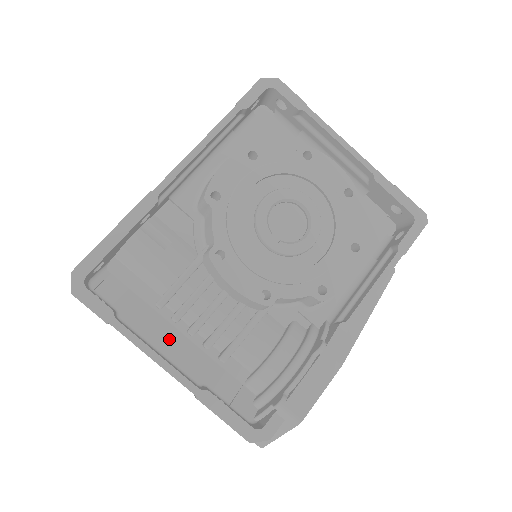
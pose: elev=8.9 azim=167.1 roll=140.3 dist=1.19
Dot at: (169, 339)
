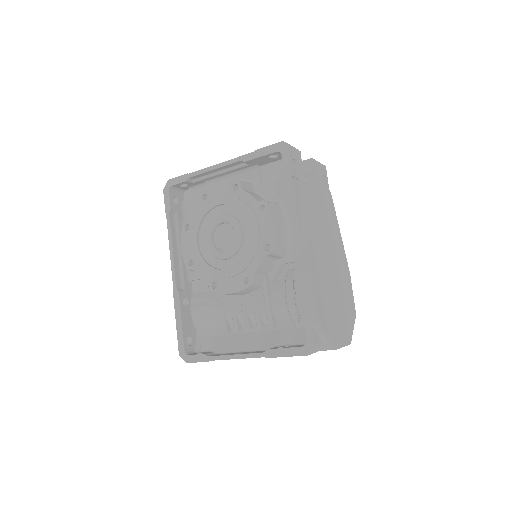
Dot at: (244, 341)
